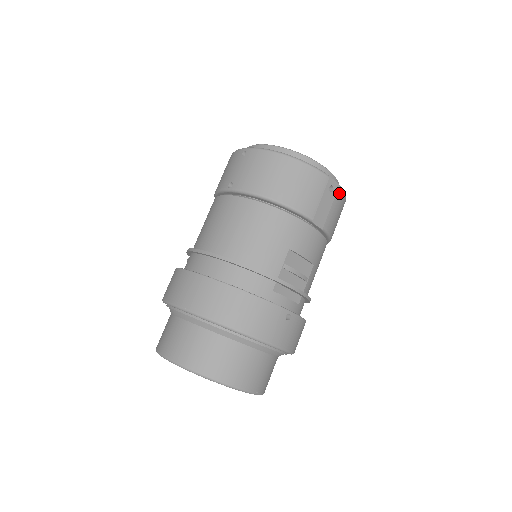
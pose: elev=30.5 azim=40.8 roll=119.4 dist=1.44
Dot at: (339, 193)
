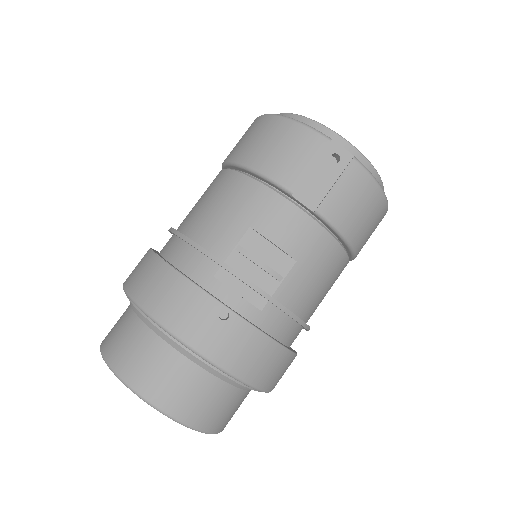
Dot at: (351, 166)
